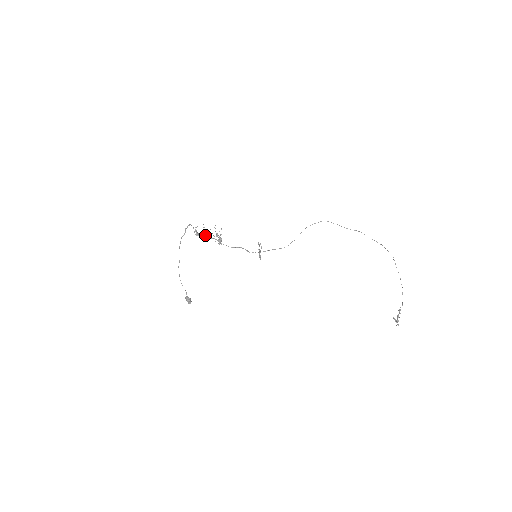
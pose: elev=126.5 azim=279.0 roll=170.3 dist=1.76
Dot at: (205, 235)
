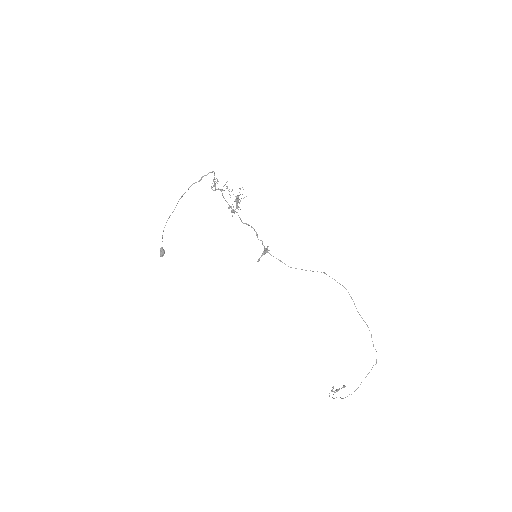
Dot at: (222, 194)
